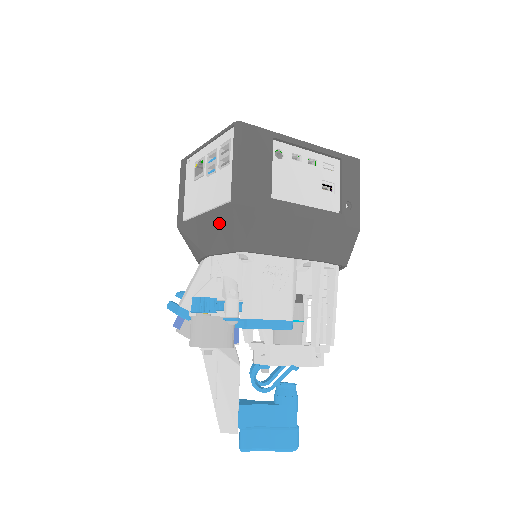
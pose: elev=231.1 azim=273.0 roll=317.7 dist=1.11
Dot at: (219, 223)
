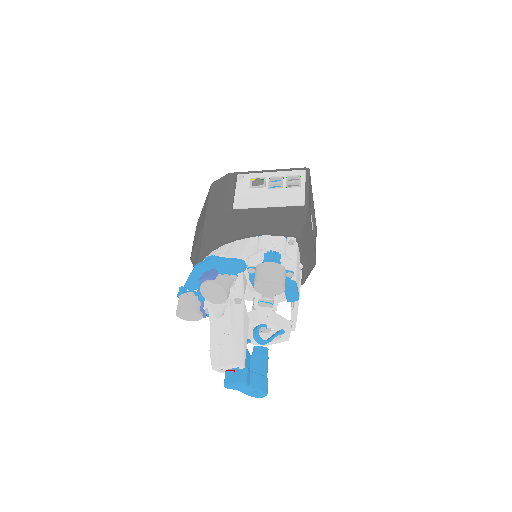
Dot at: (288, 215)
